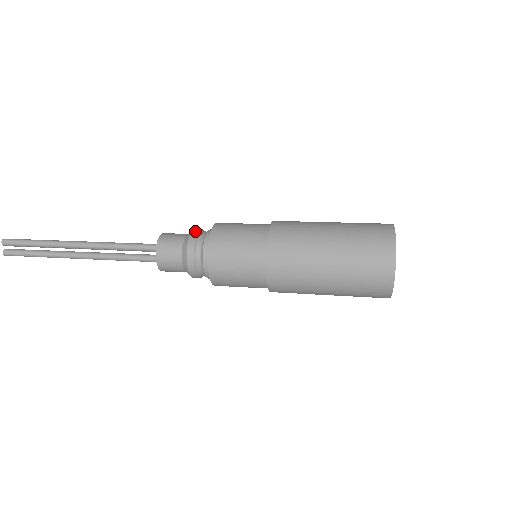
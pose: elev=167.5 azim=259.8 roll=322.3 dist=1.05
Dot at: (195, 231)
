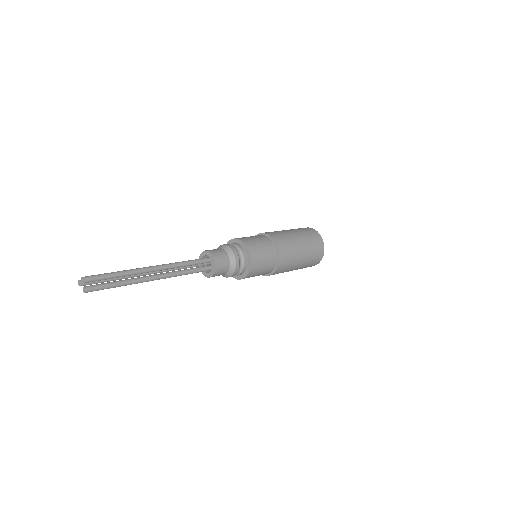
Dot at: (227, 244)
